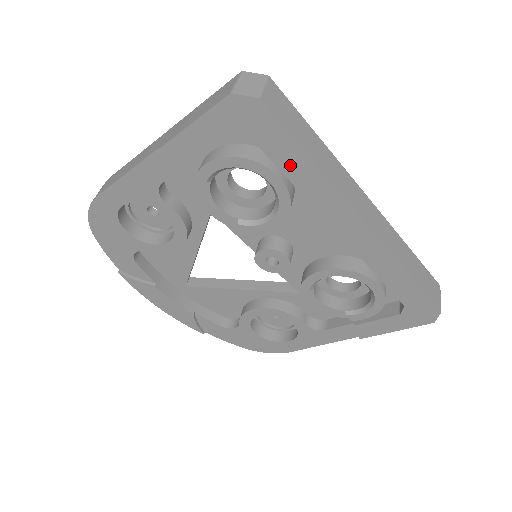
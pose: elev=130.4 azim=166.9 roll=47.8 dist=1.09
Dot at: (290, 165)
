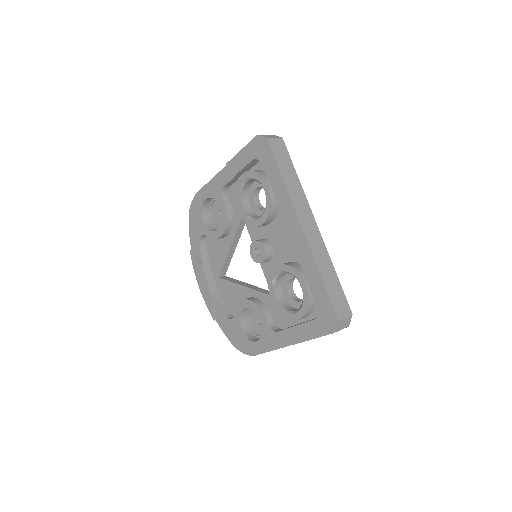
Dot at: (273, 179)
